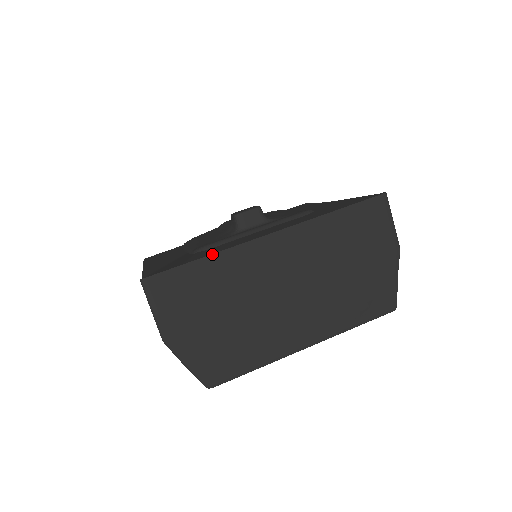
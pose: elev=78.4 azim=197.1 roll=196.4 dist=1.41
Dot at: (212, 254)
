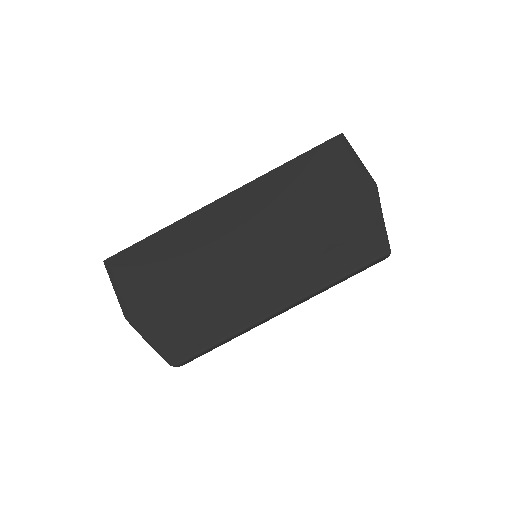
Dot at: (165, 227)
